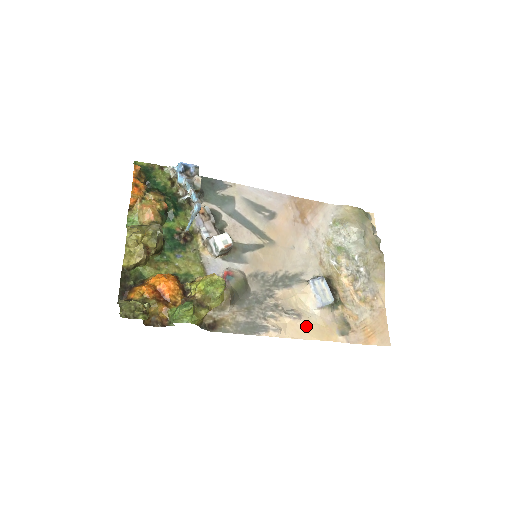
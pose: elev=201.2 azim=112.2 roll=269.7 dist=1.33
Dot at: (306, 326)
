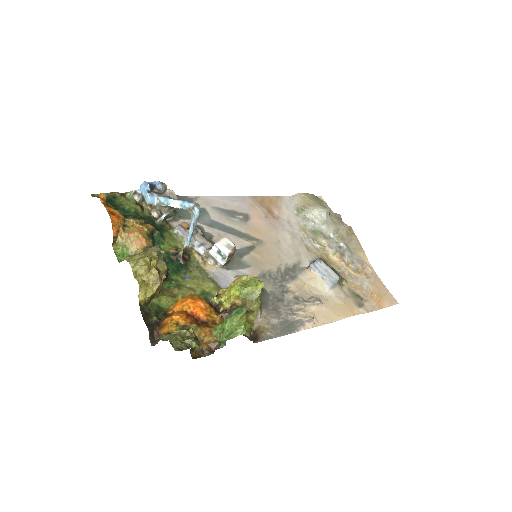
Dot at: (329, 309)
